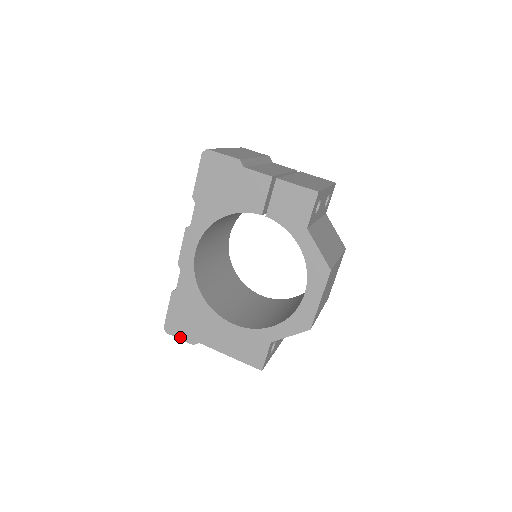
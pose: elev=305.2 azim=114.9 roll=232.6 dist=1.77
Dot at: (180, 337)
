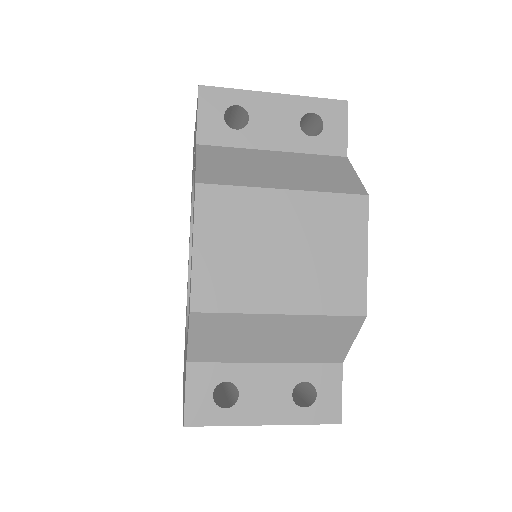
Dot at: occluded
